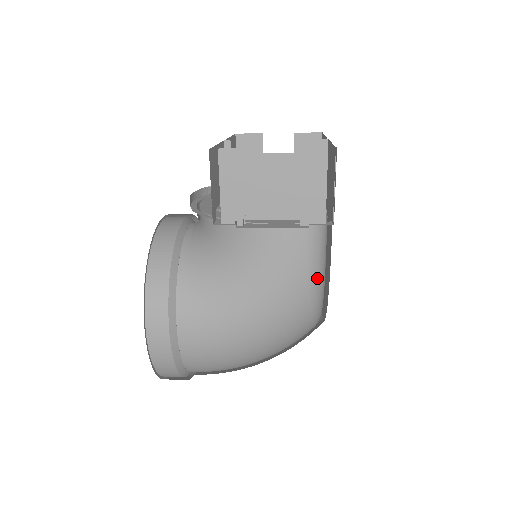
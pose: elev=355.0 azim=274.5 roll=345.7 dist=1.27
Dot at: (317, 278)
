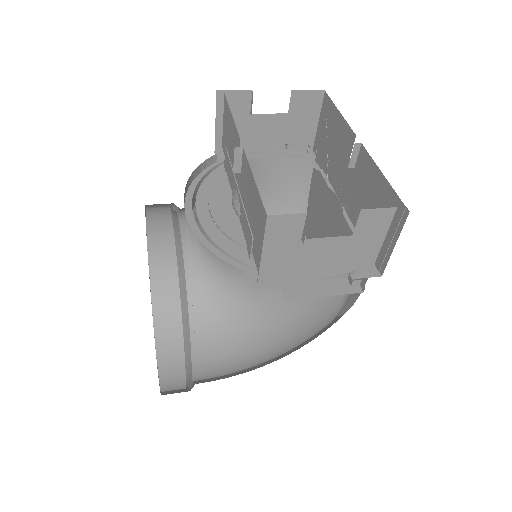
Dot at: (343, 305)
